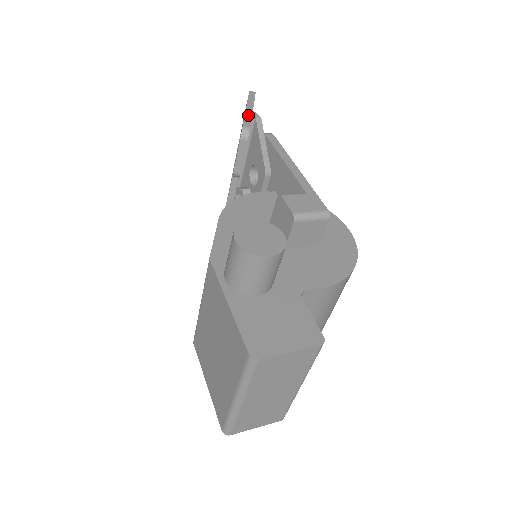
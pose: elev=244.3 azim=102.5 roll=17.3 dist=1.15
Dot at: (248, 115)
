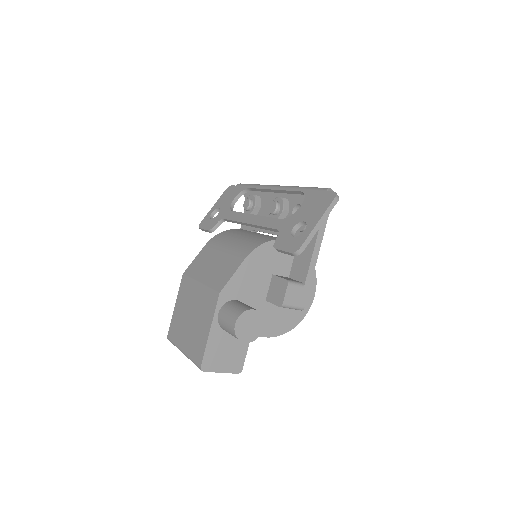
Dot at: (312, 235)
